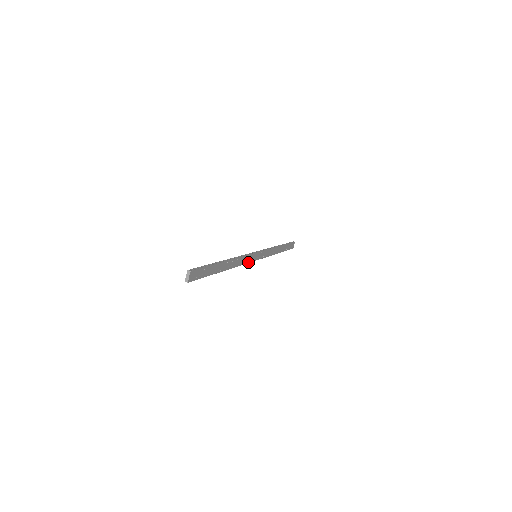
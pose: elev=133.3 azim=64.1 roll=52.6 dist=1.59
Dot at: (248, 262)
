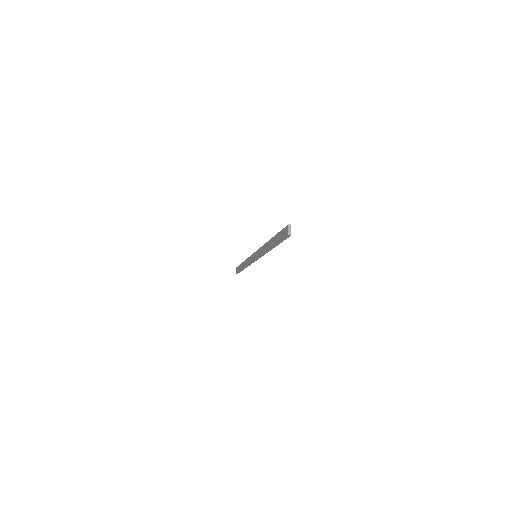
Dot at: (261, 256)
